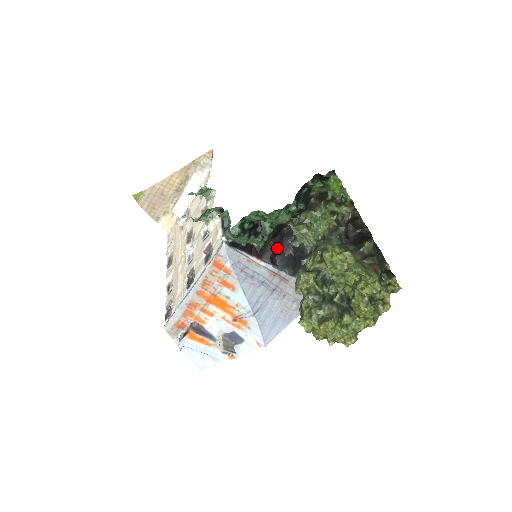
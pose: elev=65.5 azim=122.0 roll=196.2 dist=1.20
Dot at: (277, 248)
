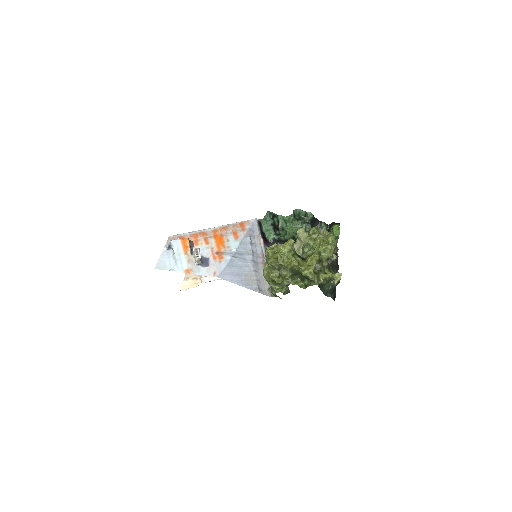
Dot at: occluded
